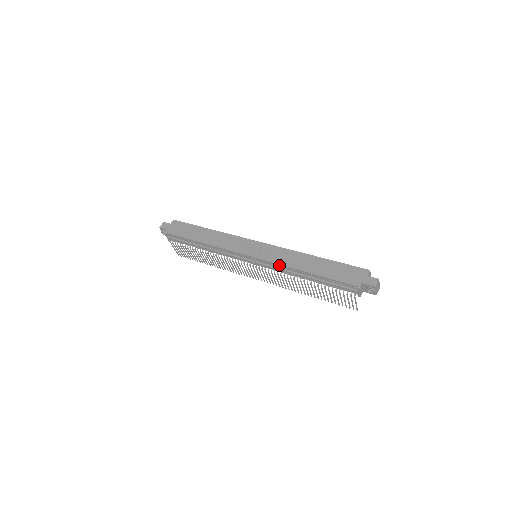
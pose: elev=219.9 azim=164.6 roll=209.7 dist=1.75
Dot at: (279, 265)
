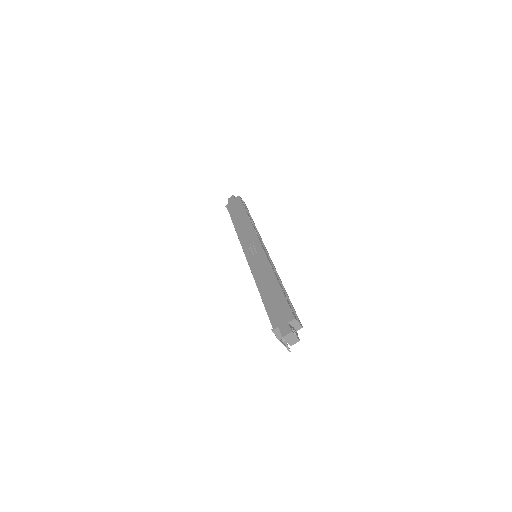
Dot at: (253, 274)
